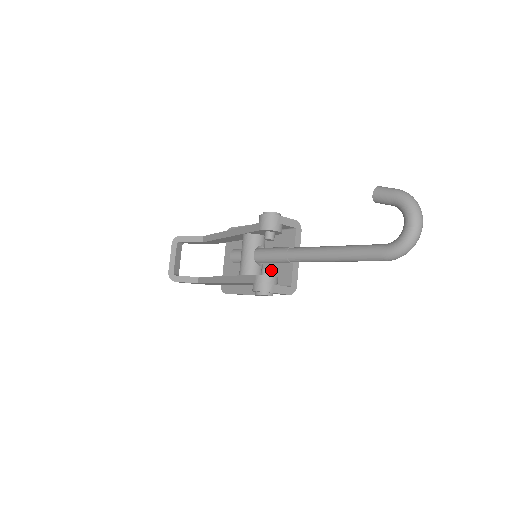
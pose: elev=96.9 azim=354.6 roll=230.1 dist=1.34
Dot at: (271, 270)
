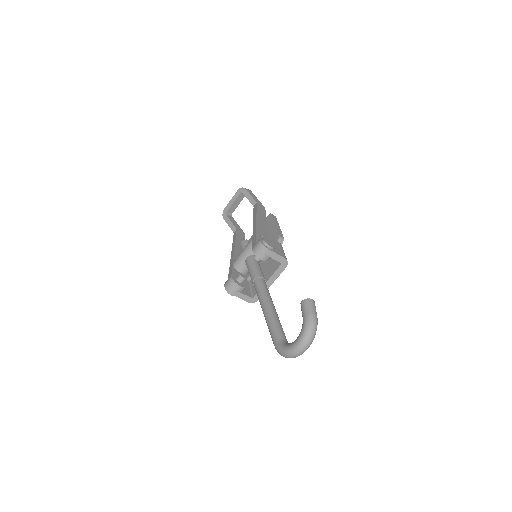
Dot at: occluded
